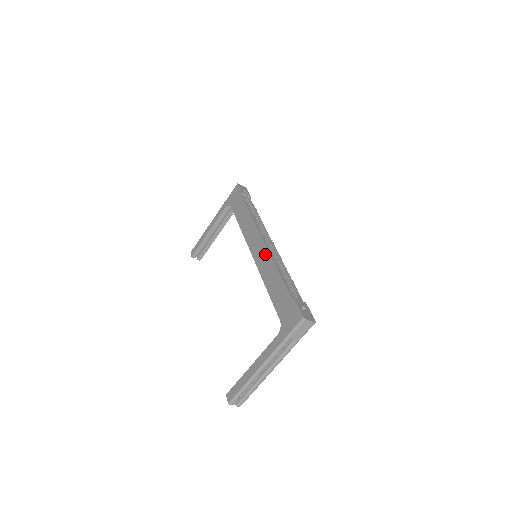
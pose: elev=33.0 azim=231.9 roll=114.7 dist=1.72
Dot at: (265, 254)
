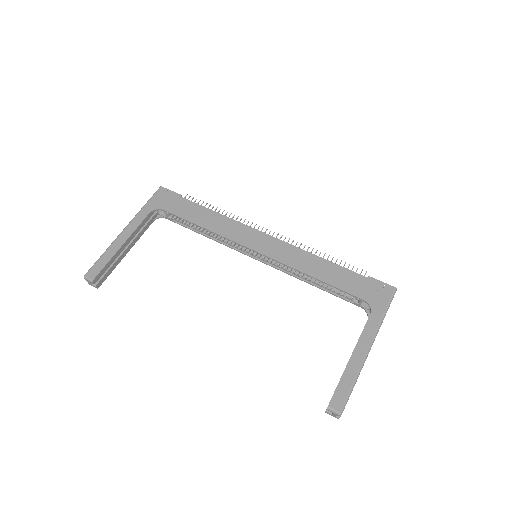
Dot at: (286, 247)
